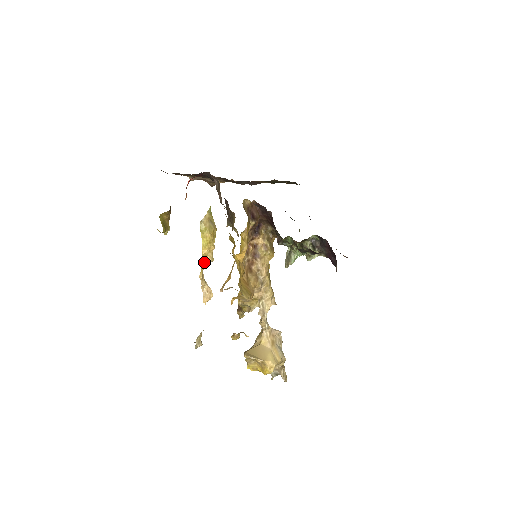
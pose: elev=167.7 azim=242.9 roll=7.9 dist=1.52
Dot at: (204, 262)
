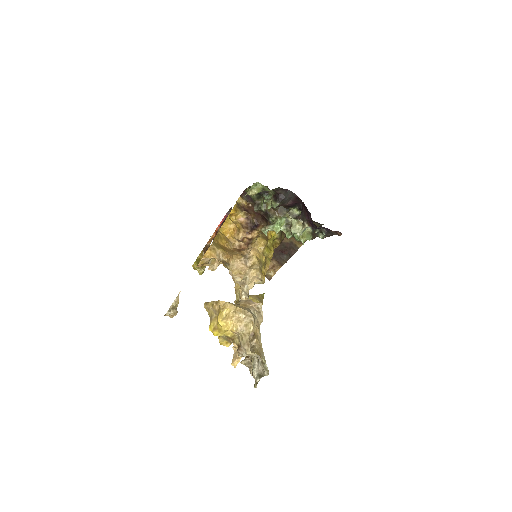
Dot at: occluded
